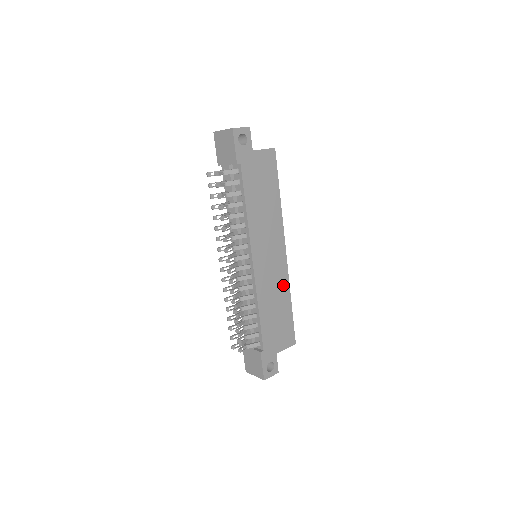
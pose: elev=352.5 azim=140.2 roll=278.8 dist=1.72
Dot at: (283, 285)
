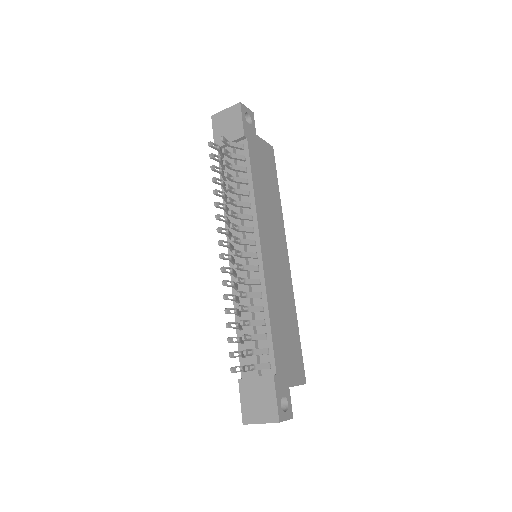
Dot at: (289, 296)
